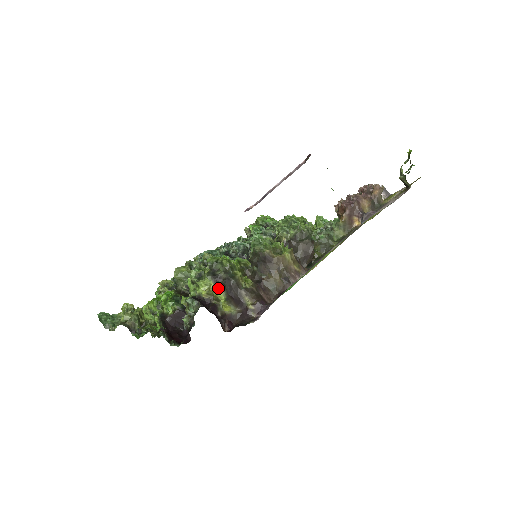
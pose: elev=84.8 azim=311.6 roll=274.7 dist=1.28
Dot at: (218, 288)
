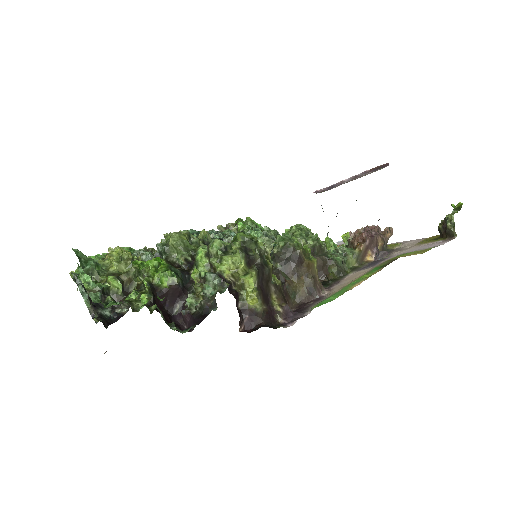
Dot at: (253, 271)
